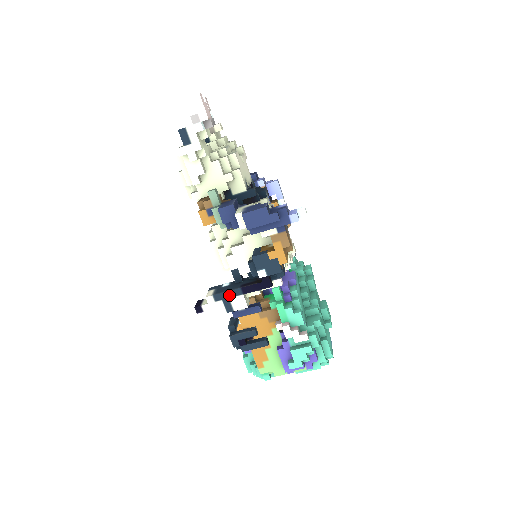
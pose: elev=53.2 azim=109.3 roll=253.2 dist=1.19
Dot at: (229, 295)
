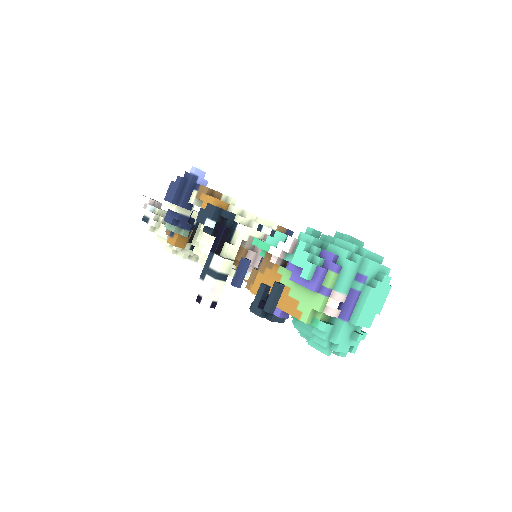
Dot at: (208, 265)
